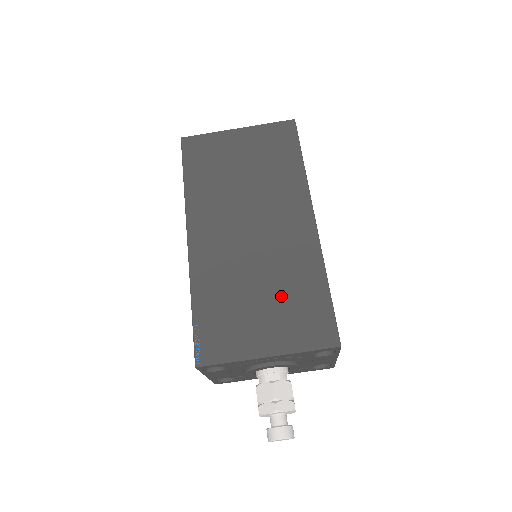
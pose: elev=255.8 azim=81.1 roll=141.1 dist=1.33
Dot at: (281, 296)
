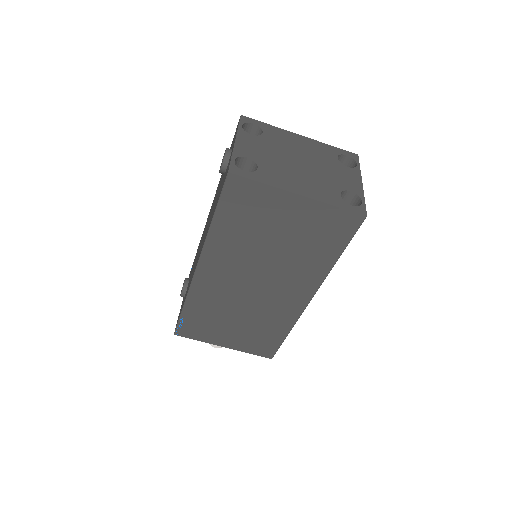
Dot at: (251, 328)
